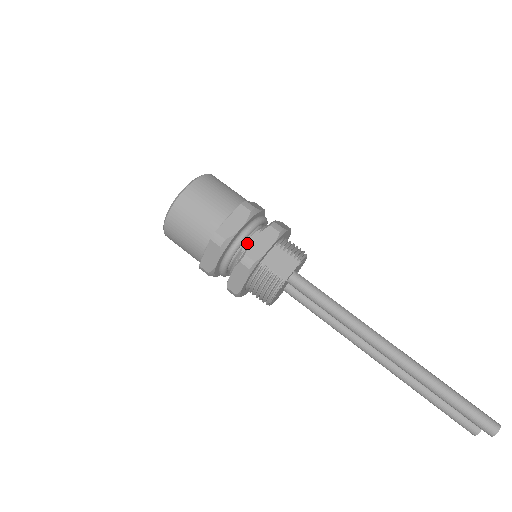
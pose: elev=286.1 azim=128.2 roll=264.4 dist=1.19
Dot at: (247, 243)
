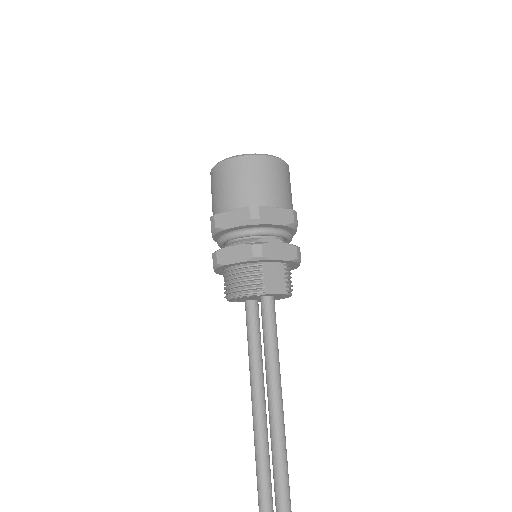
Dot at: (267, 239)
